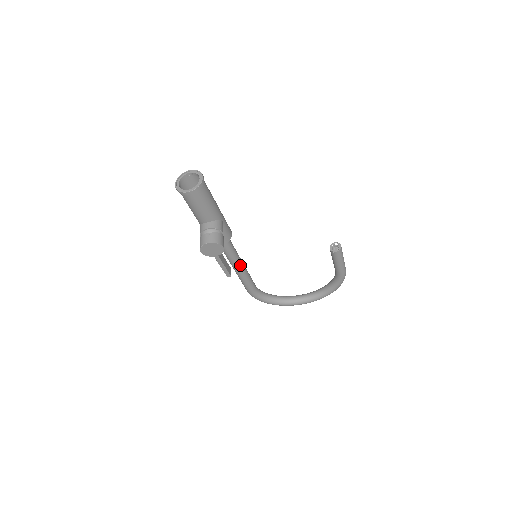
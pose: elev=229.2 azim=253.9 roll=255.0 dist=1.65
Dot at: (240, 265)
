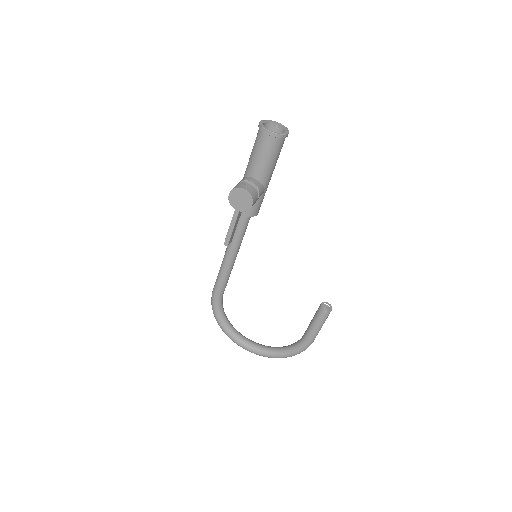
Dot at: (234, 254)
